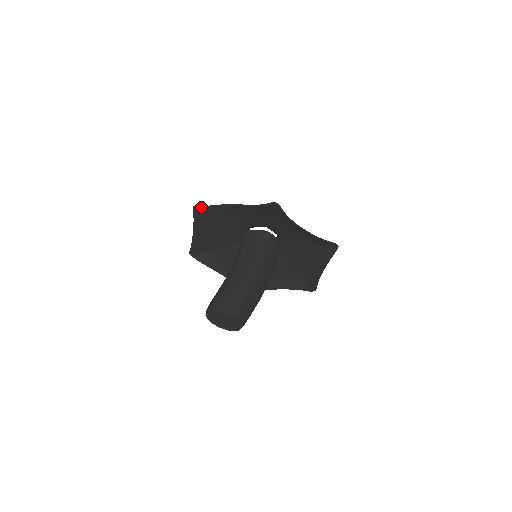
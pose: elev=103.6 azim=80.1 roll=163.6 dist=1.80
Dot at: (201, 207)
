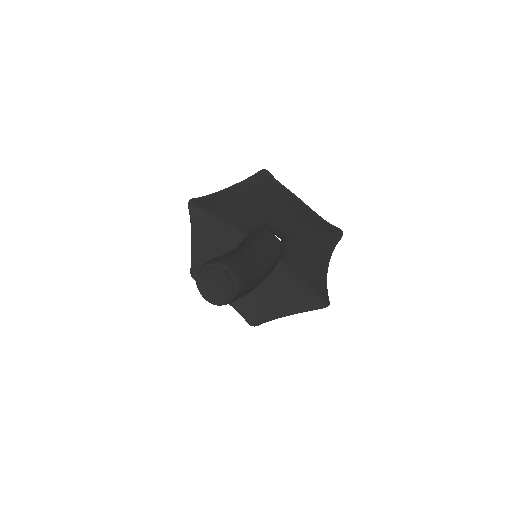
Dot at: (271, 176)
